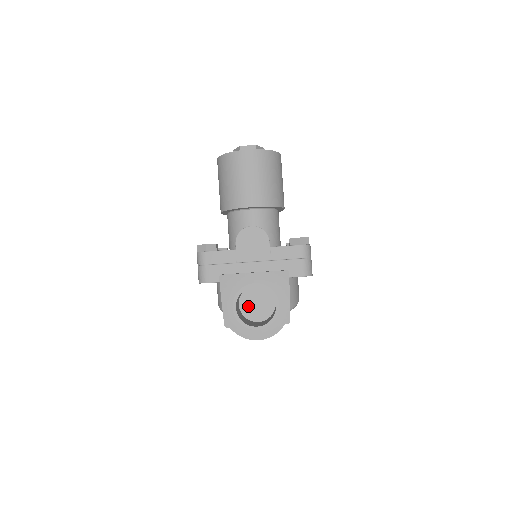
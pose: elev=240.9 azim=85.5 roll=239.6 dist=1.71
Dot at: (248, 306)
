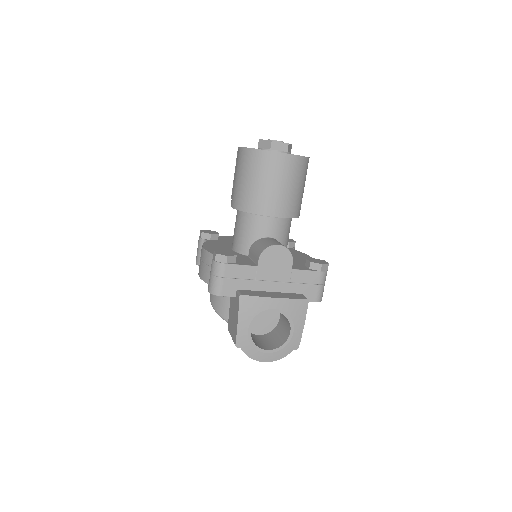
Dot at: occluded
